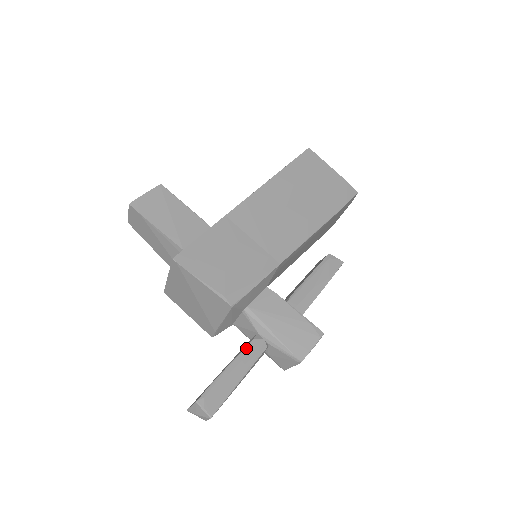
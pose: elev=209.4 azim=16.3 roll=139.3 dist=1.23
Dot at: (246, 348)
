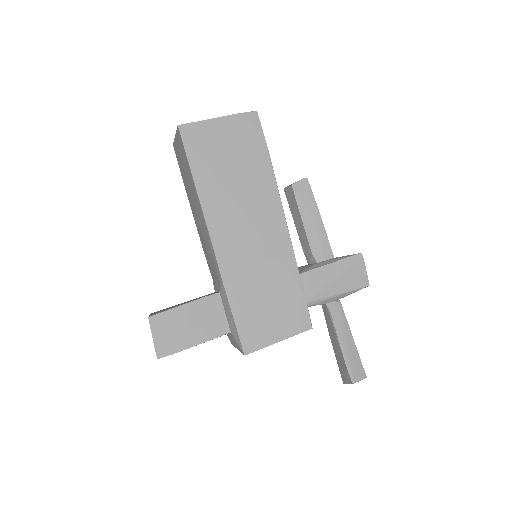
Dot at: (334, 322)
